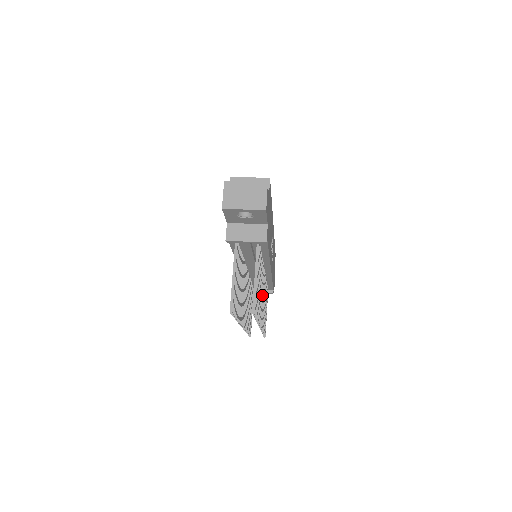
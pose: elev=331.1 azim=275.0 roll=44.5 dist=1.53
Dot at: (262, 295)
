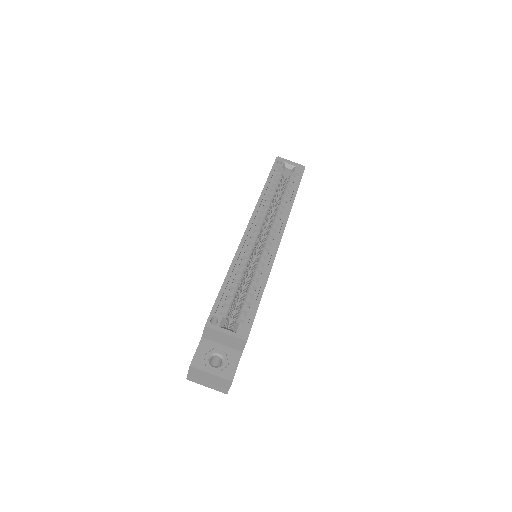
Dot at: occluded
